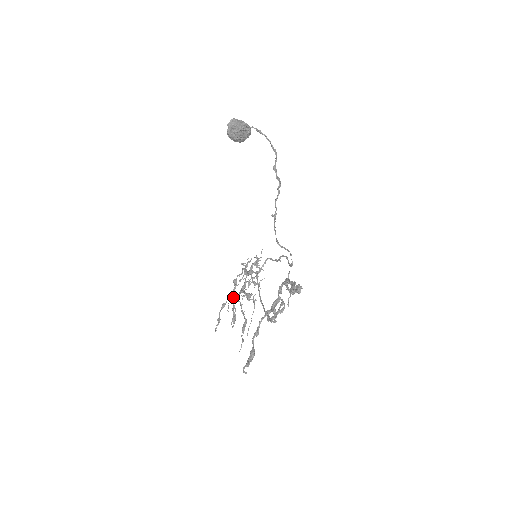
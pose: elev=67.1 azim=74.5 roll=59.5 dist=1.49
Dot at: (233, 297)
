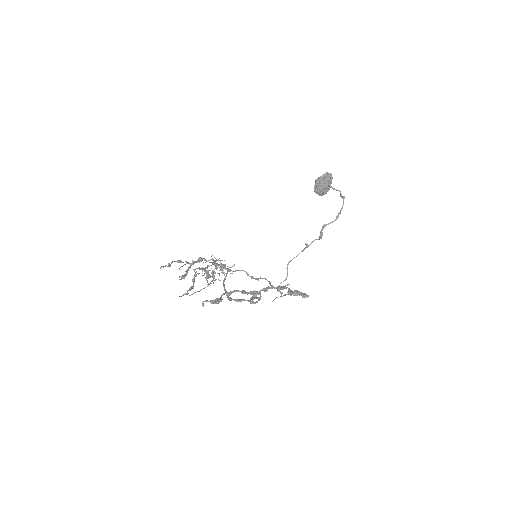
Dot at: (191, 265)
